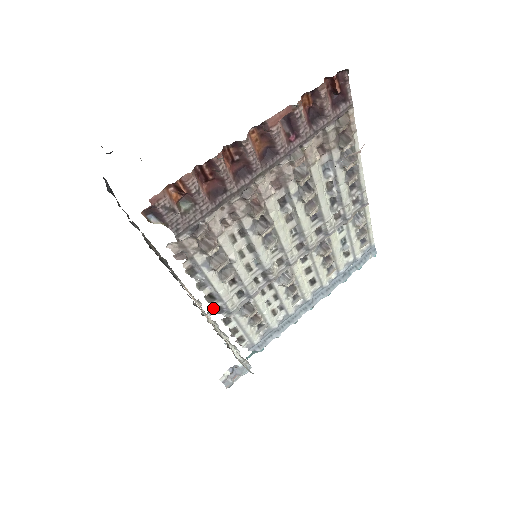
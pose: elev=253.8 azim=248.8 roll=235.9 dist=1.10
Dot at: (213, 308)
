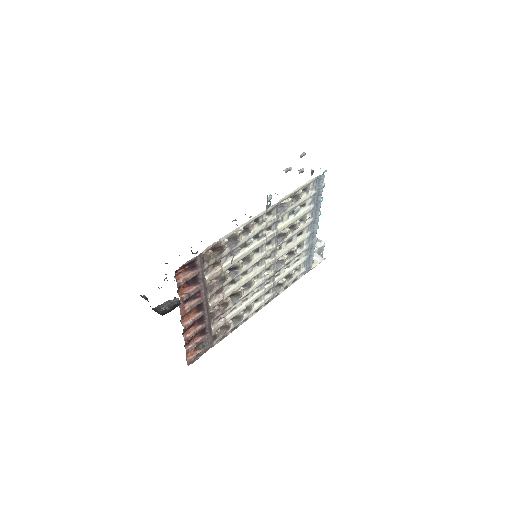
Dot at: occluded
